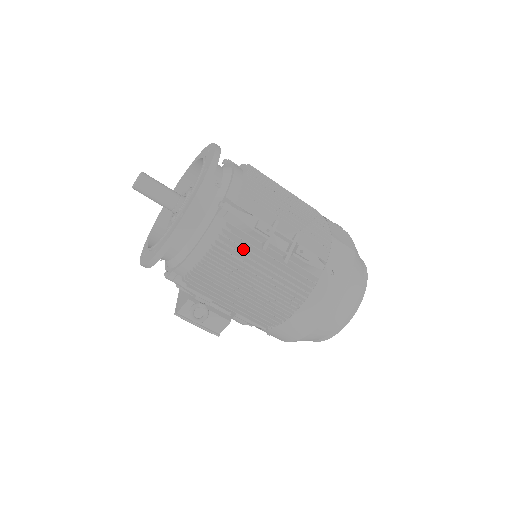
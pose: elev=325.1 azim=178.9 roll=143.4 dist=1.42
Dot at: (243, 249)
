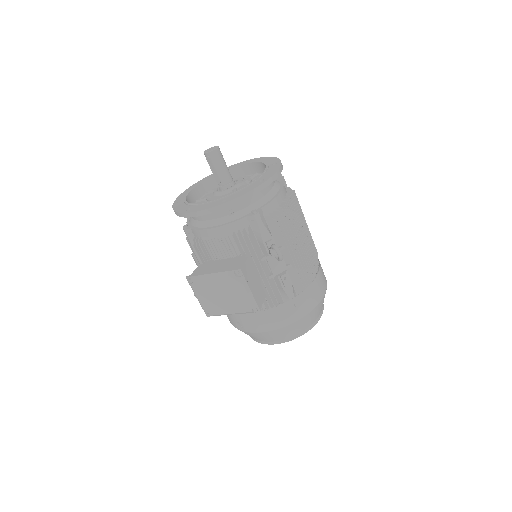
Dot at: occluded
